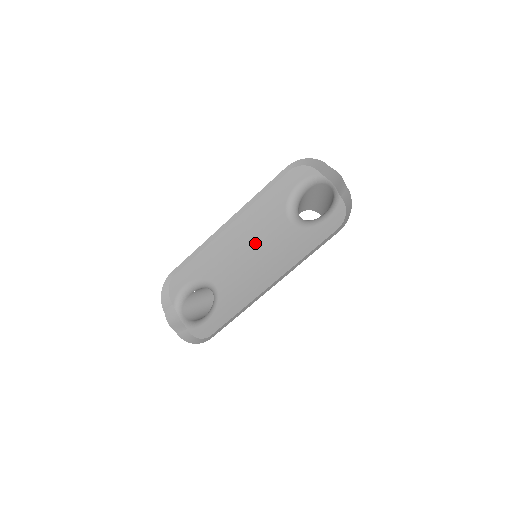
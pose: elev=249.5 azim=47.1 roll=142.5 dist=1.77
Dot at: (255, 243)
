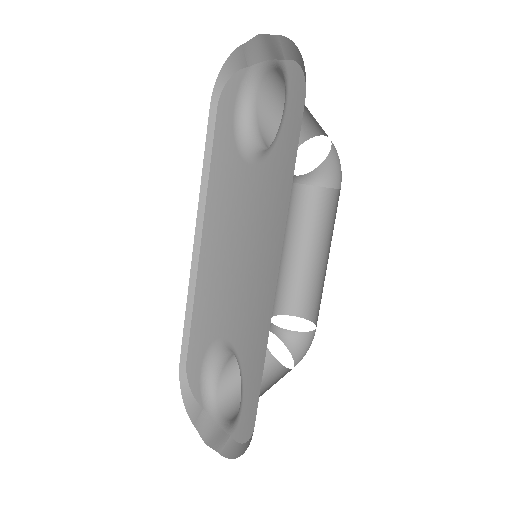
Dot at: (235, 236)
